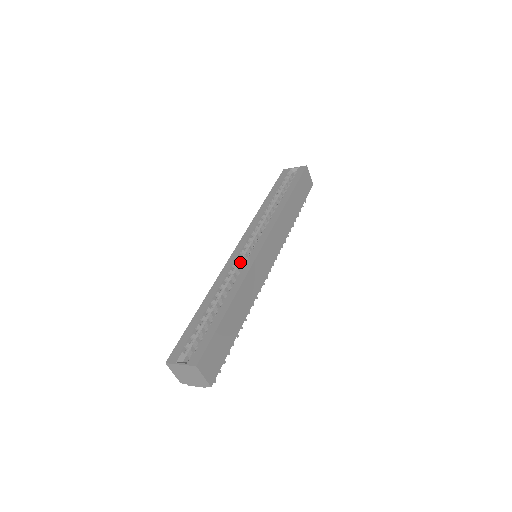
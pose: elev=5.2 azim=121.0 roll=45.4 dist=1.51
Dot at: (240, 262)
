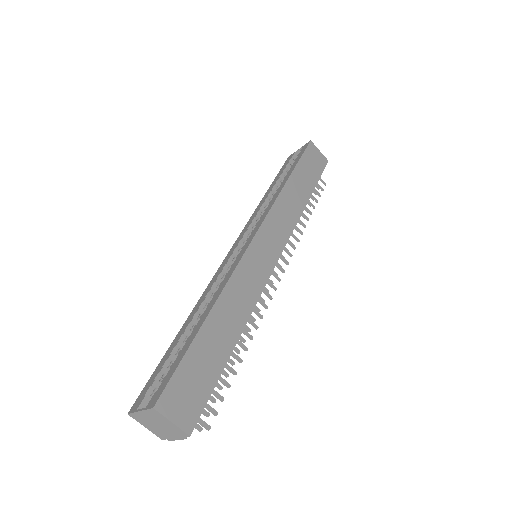
Dot at: occluded
